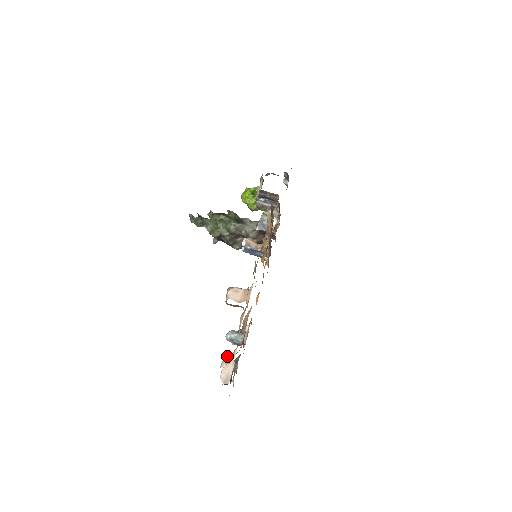
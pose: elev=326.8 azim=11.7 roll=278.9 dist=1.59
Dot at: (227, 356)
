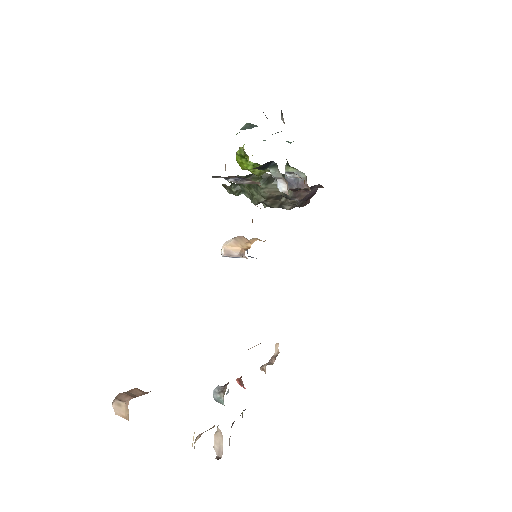
Dot at: (197, 436)
